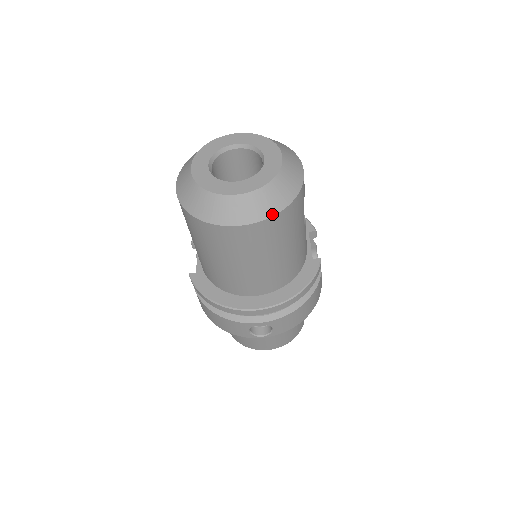
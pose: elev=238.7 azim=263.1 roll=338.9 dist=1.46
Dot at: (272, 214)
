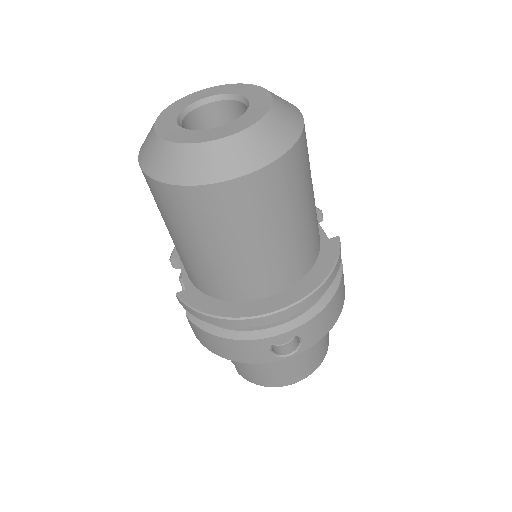
Dot at: (277, 156)
